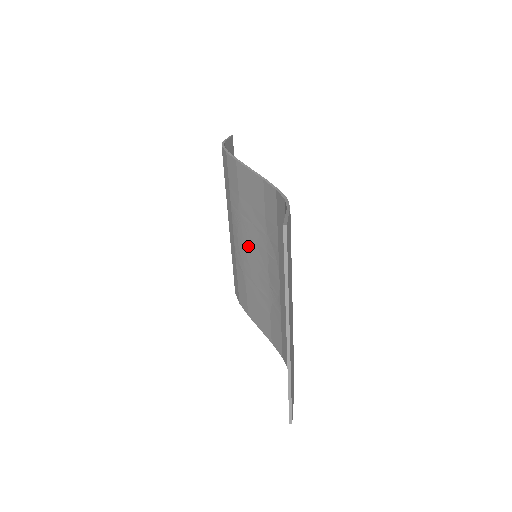
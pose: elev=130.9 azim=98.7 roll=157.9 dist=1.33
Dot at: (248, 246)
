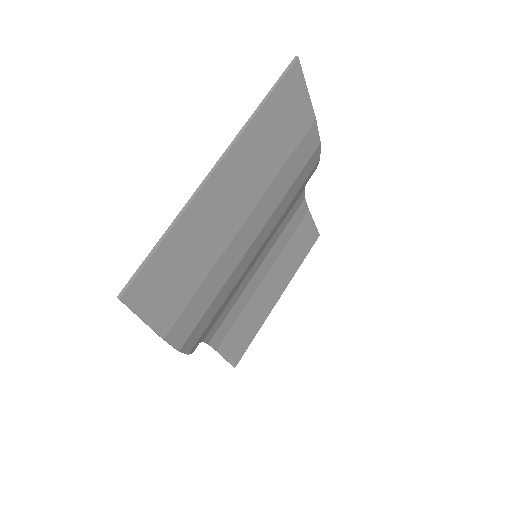
Dot at: occluded
